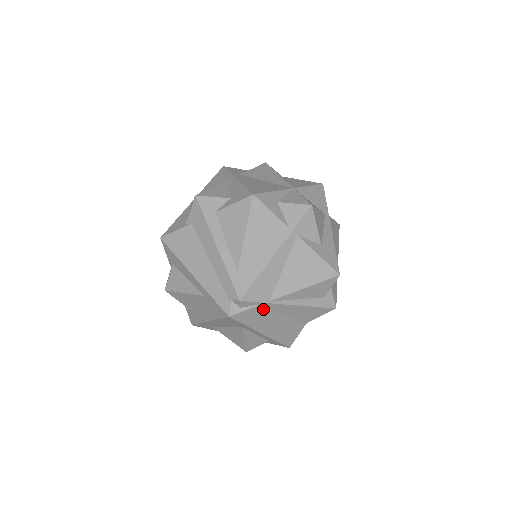
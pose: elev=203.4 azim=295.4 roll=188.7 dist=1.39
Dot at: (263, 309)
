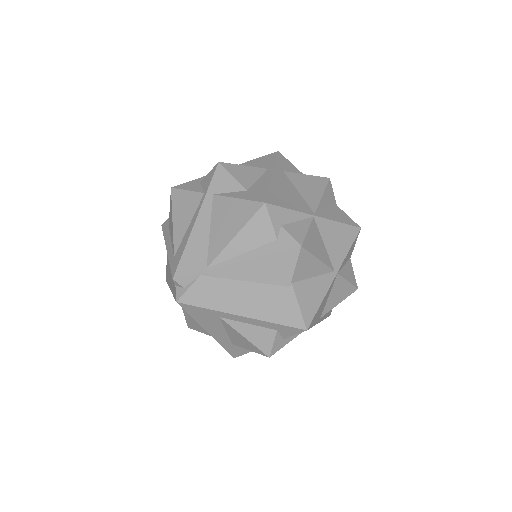
Dot at: (209, 281)
